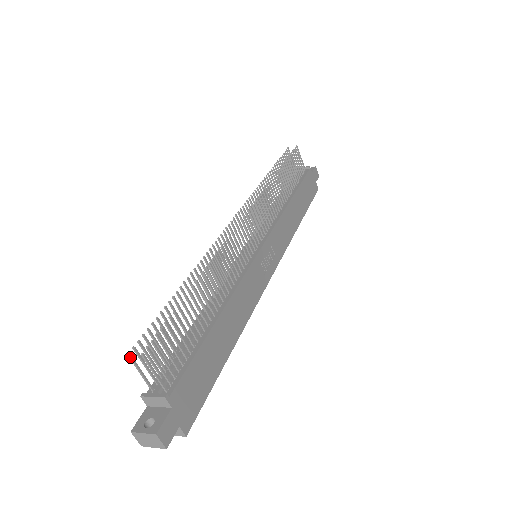
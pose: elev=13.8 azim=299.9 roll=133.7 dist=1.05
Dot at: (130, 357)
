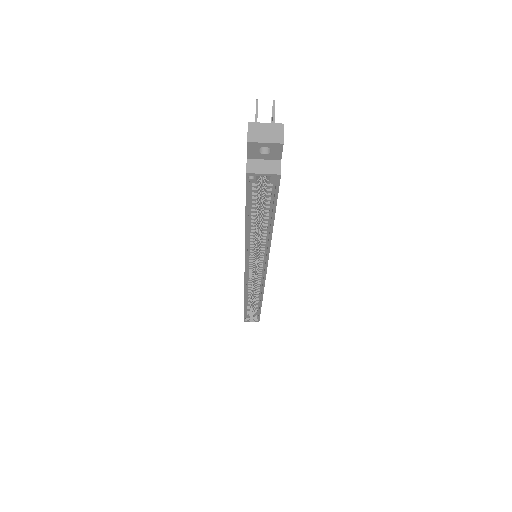
Dot at: occluded
